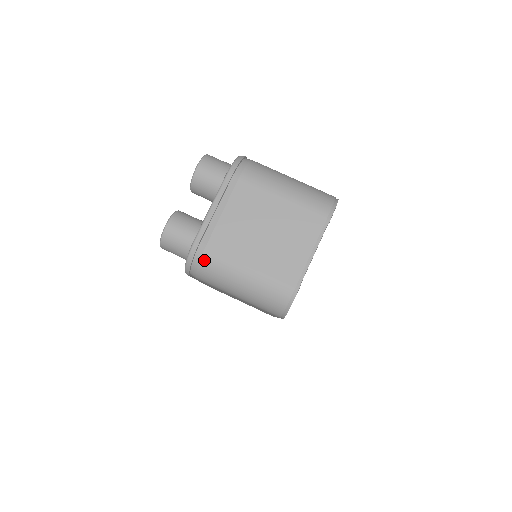
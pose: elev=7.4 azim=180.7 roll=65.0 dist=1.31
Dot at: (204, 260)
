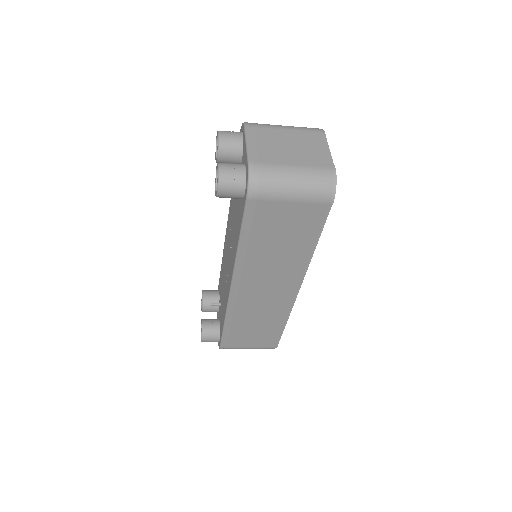
Dot at: (262, 172)
